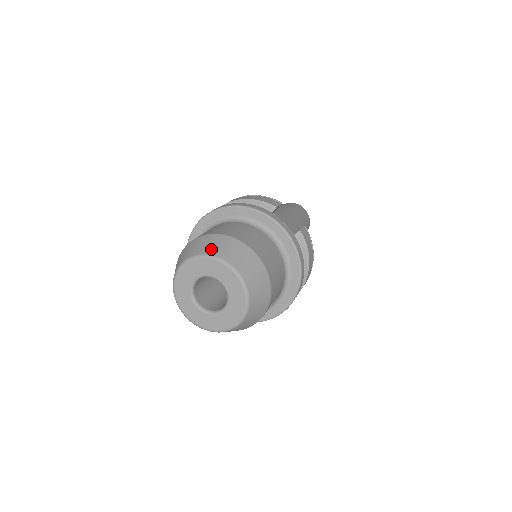
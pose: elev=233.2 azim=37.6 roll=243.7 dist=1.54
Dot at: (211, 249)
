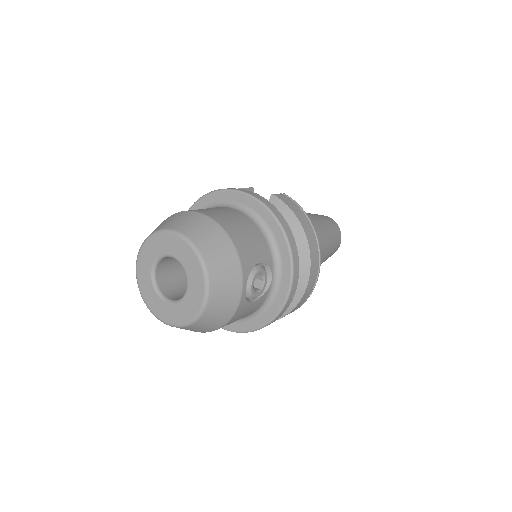
Dot at: (153, 231)
